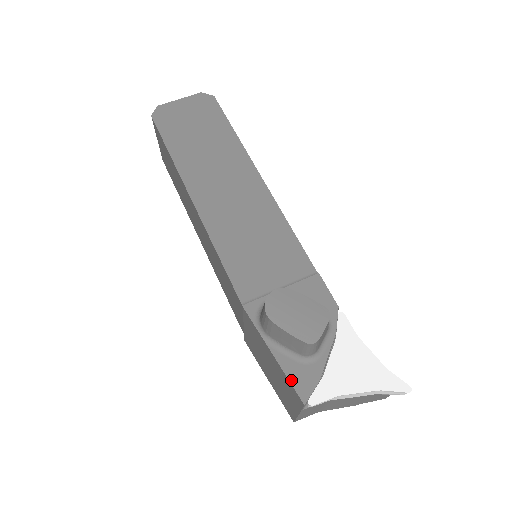
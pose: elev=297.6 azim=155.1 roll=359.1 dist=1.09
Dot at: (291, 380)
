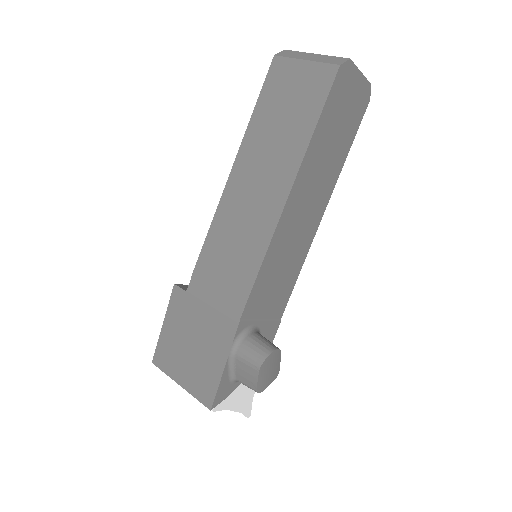
Dot at: (218, 391)
